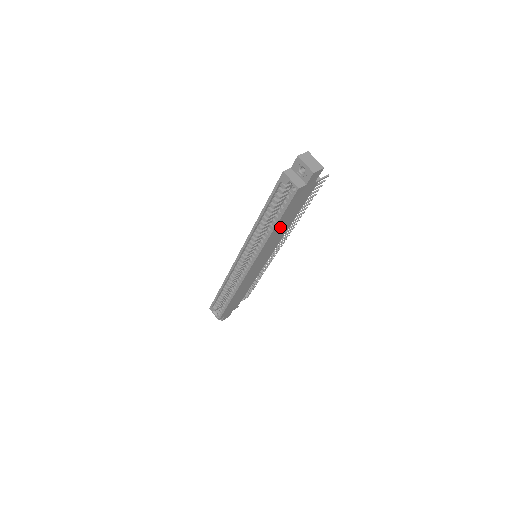
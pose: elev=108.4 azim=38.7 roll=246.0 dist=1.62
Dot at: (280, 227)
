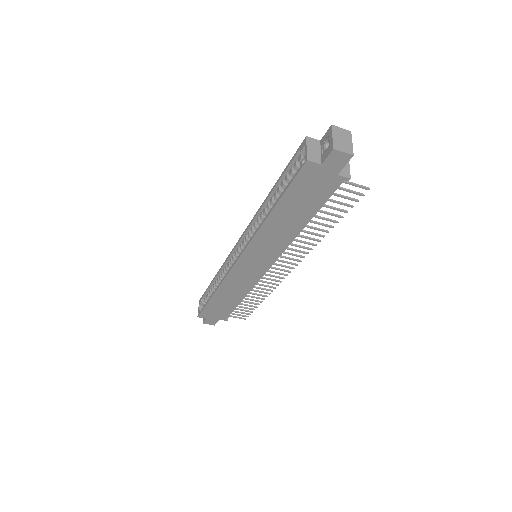
Dot at: (282, 220)
